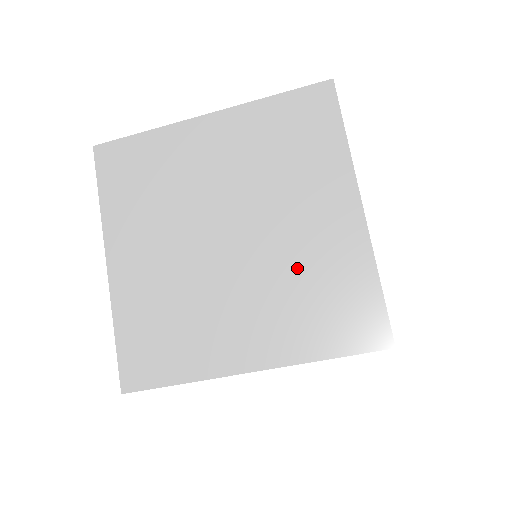
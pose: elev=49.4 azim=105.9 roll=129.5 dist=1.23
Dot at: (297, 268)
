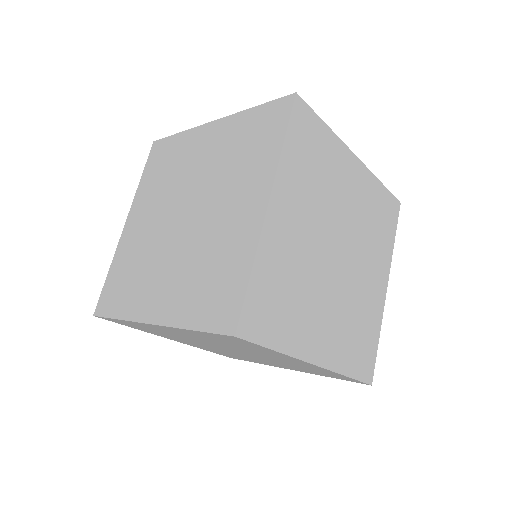
Dot at: (208, 249)
